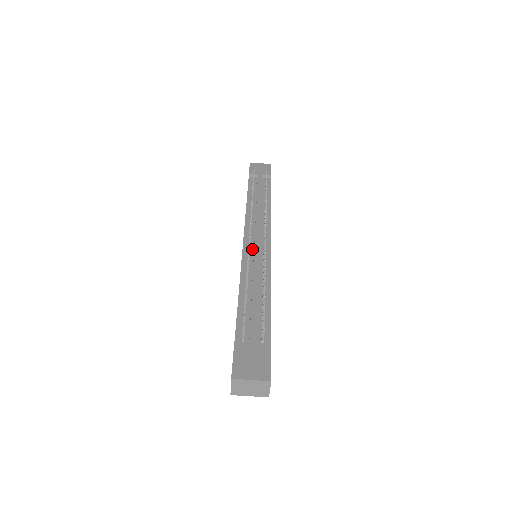
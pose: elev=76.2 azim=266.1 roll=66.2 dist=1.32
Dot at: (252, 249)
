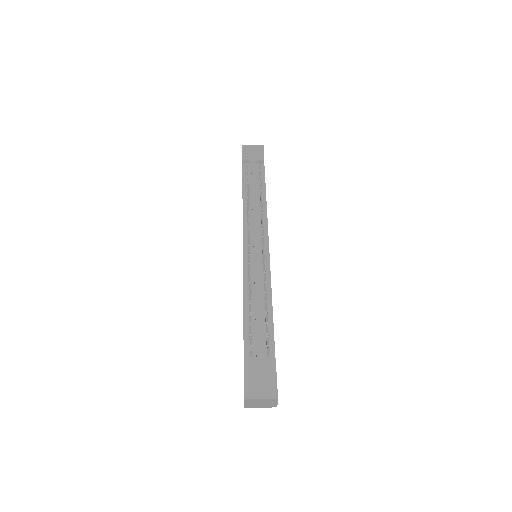
Dot at: (252, 255)
